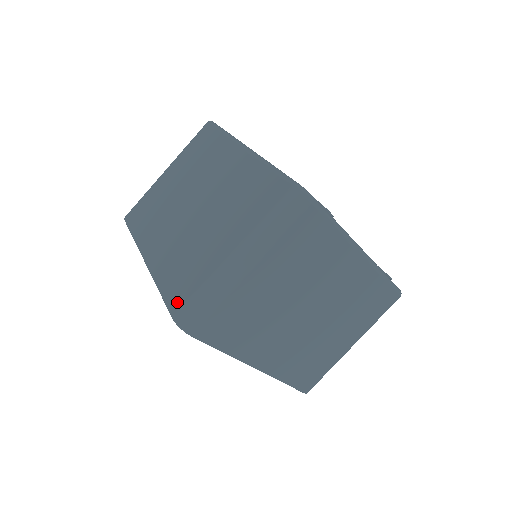
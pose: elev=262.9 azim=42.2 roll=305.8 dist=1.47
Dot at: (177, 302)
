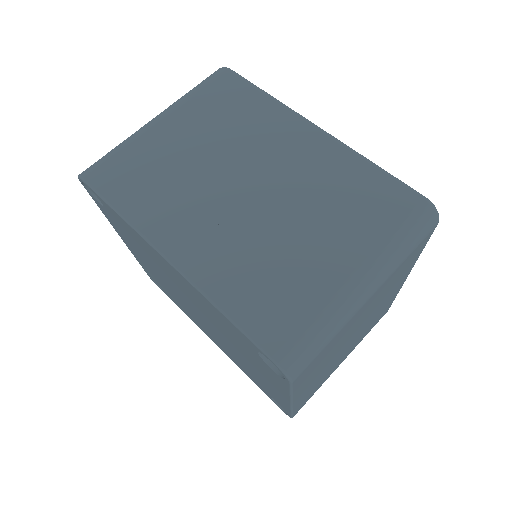
Dot at: (274, 335)
